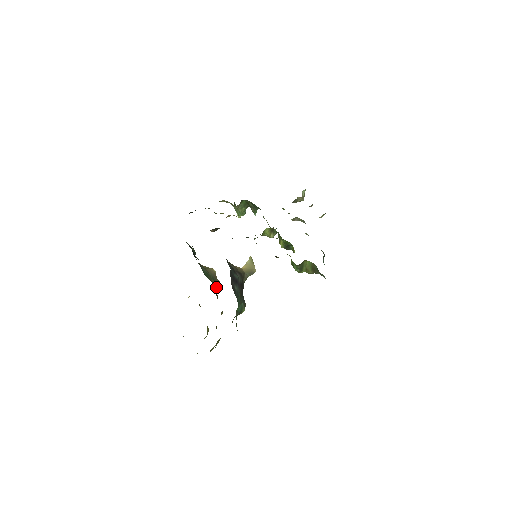
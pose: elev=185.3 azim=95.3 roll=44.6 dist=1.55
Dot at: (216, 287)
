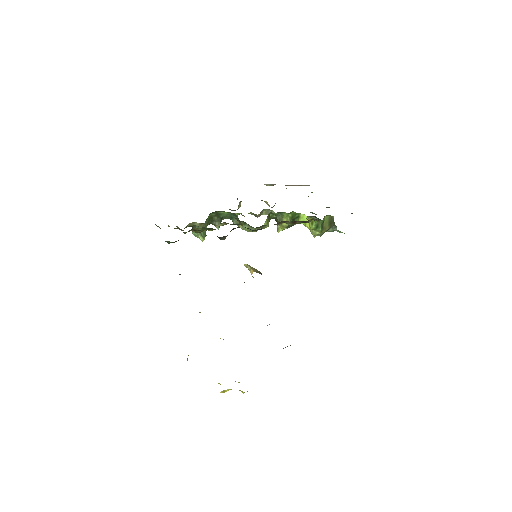
Dot at: occluded
